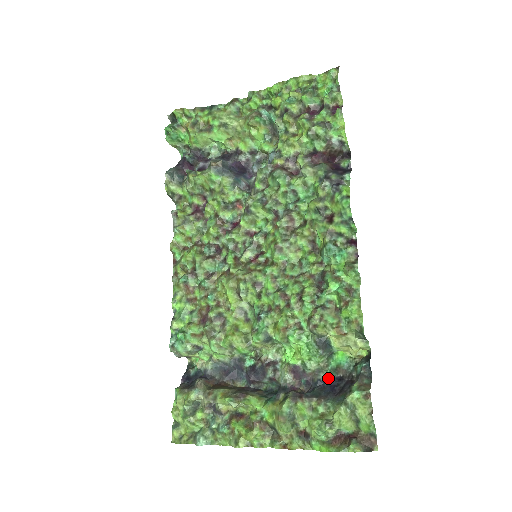
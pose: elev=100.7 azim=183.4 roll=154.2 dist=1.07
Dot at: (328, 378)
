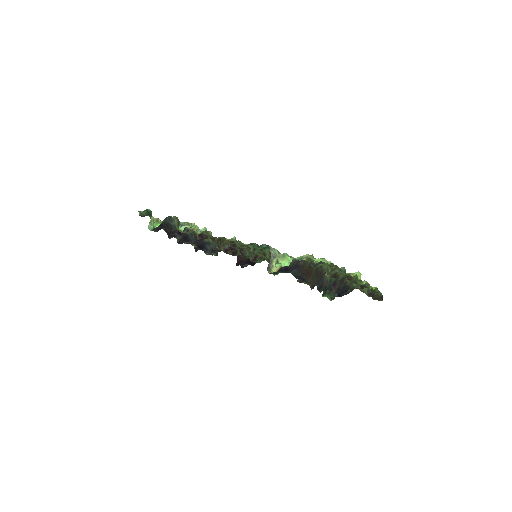
Dot at: occluded
